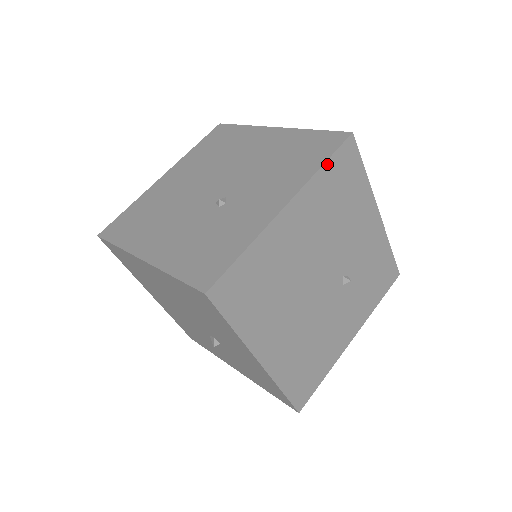
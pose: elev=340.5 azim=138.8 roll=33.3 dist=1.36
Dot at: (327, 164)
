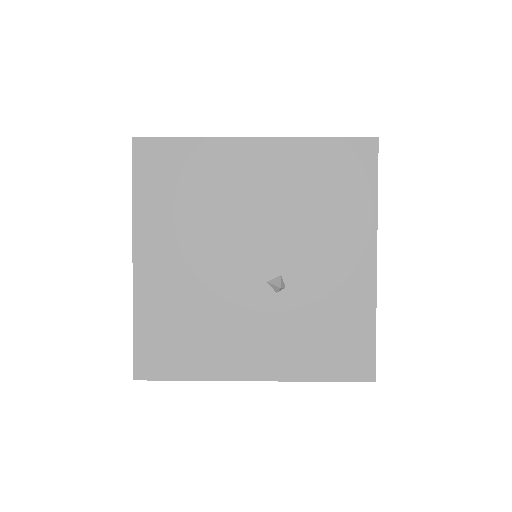
Dot at: occluded
